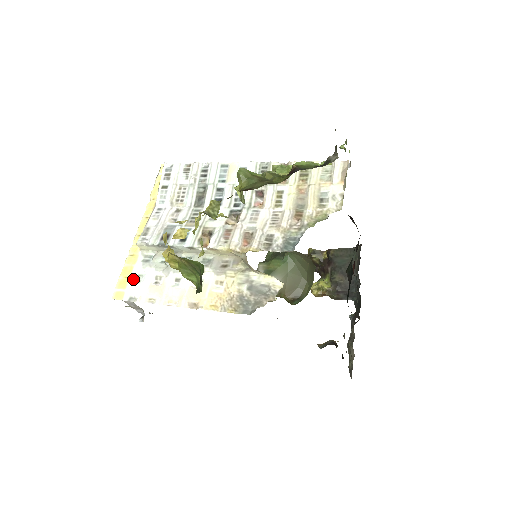
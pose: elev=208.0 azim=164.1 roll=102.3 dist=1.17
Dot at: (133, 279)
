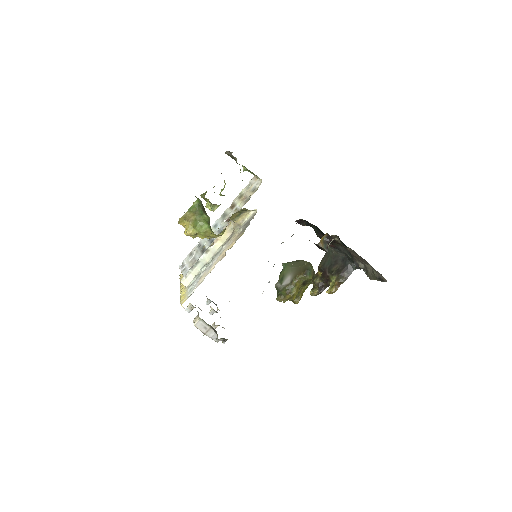
Dot at: (188, 292)
